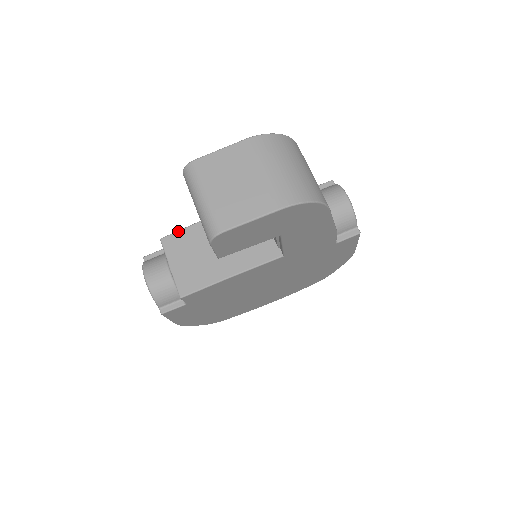
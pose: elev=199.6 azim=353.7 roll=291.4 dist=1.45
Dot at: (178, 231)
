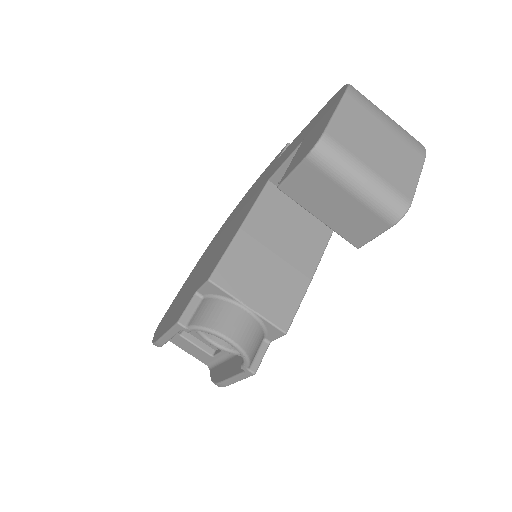
Dot at: (222, 258)
